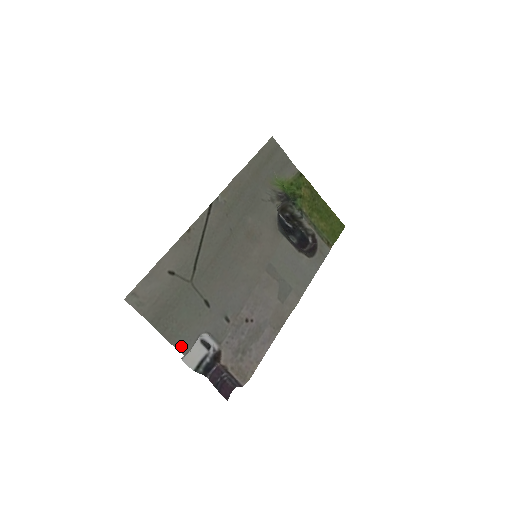
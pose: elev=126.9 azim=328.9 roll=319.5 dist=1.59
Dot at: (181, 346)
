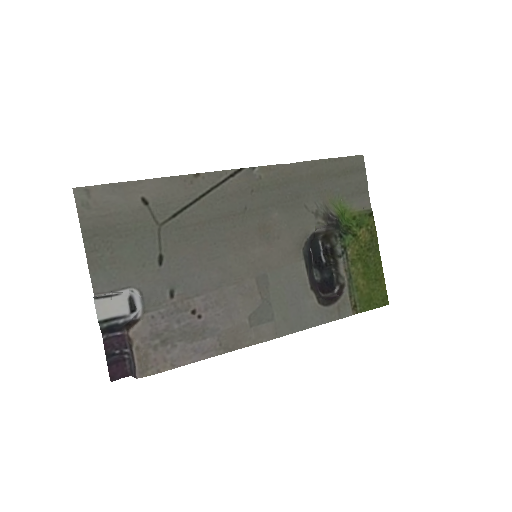
Dot at: (98, 281)
